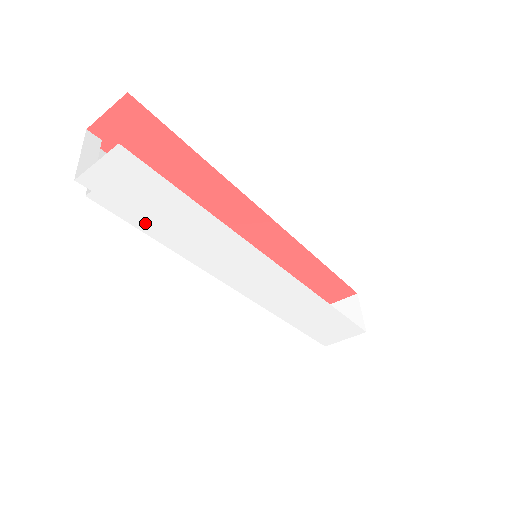
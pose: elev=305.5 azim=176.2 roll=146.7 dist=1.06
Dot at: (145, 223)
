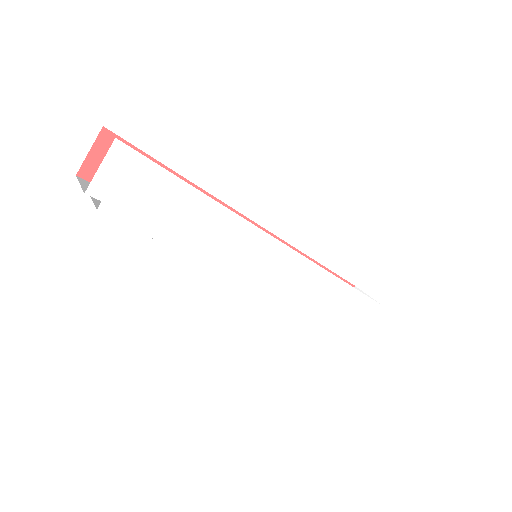
Dot at: (154, 227)
